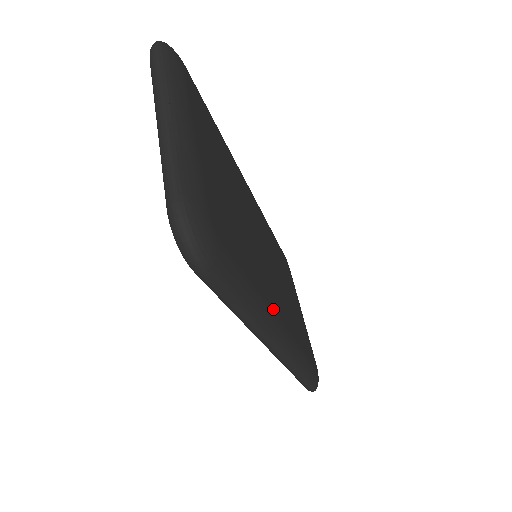
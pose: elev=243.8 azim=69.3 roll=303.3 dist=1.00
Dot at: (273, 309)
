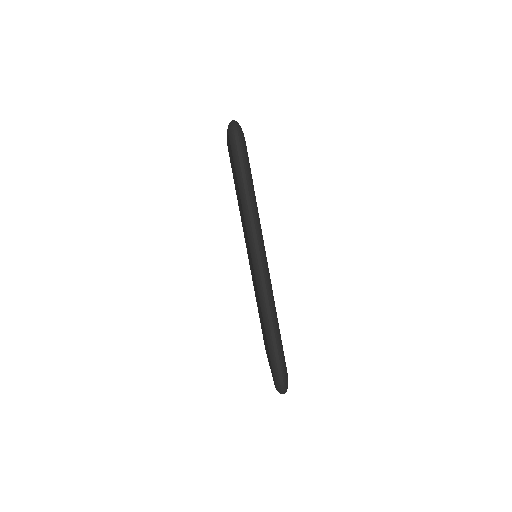
Dot at: occluded
